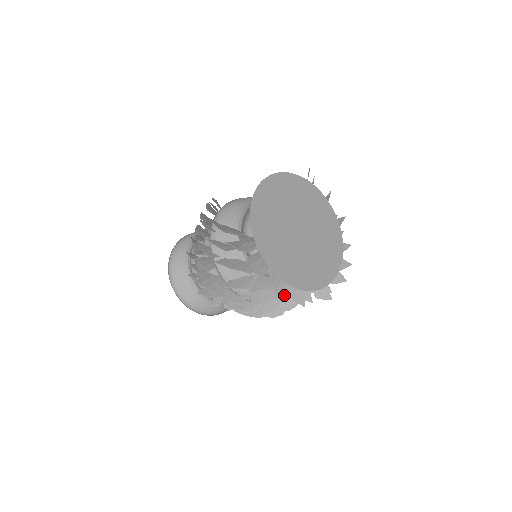
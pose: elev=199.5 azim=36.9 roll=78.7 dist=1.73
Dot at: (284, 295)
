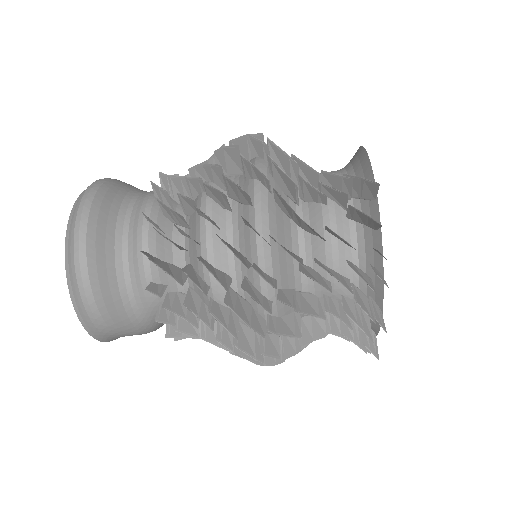
Dot at: (330, 312)
